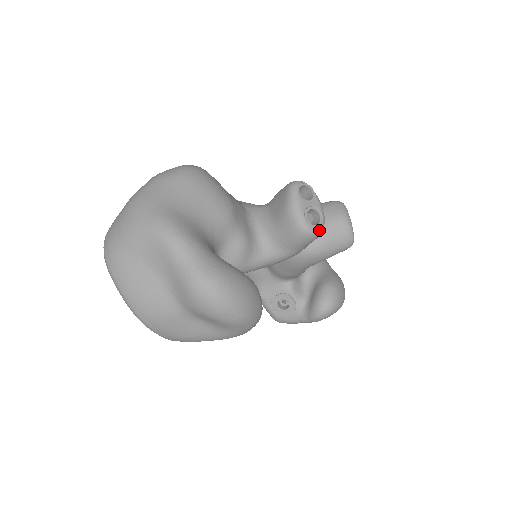
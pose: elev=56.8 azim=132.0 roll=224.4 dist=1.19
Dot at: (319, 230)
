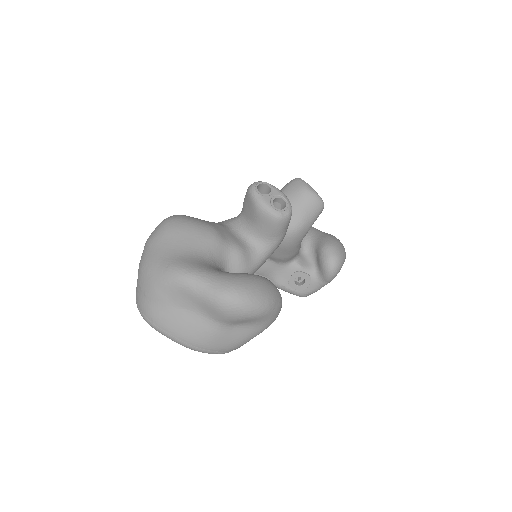
Dot at: (289, 211)
